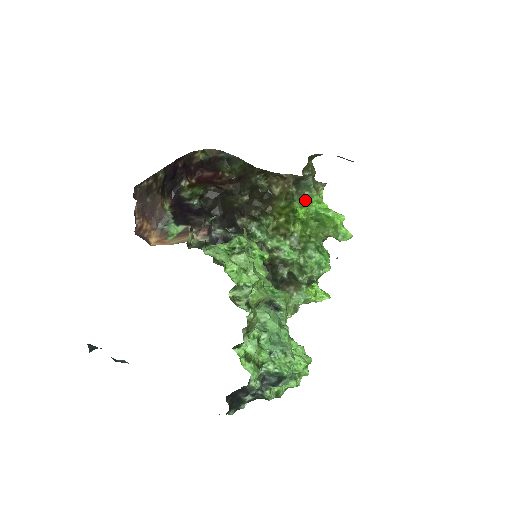
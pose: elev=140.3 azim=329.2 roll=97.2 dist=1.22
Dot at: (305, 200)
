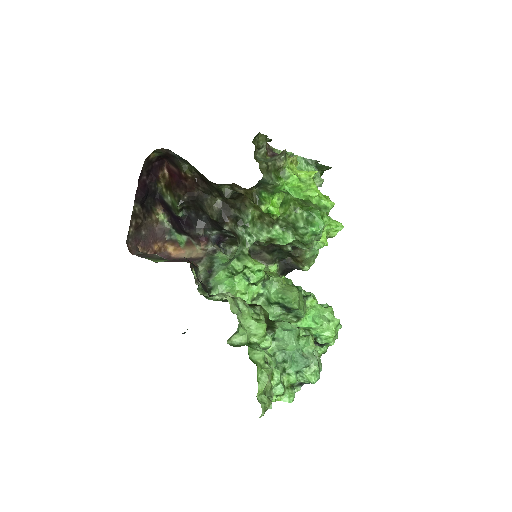
Dot at: (272, 191)
